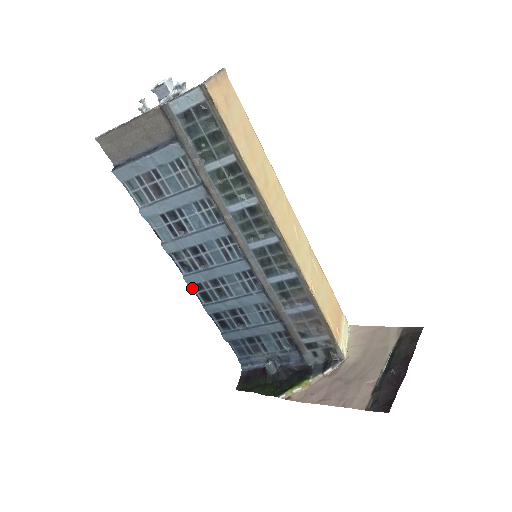
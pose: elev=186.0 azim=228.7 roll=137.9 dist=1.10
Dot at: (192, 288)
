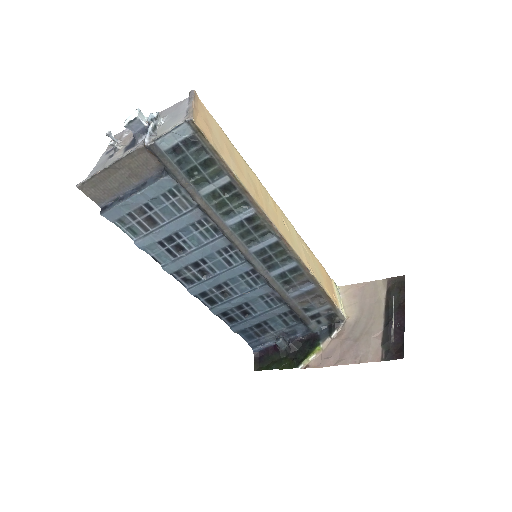
Dot at: (197, 297)
